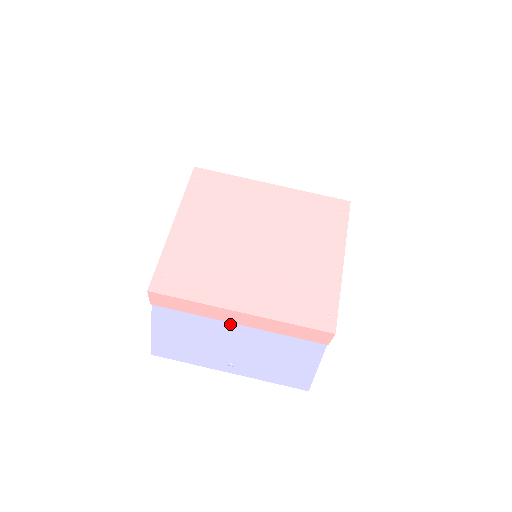
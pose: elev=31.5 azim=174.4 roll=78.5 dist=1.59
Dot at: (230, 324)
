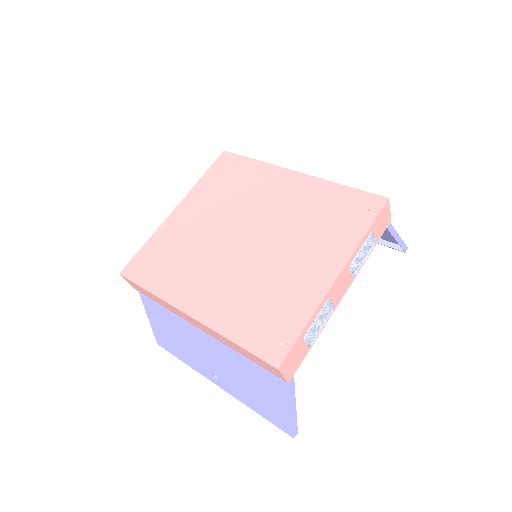
Dot at: (197, 328)
